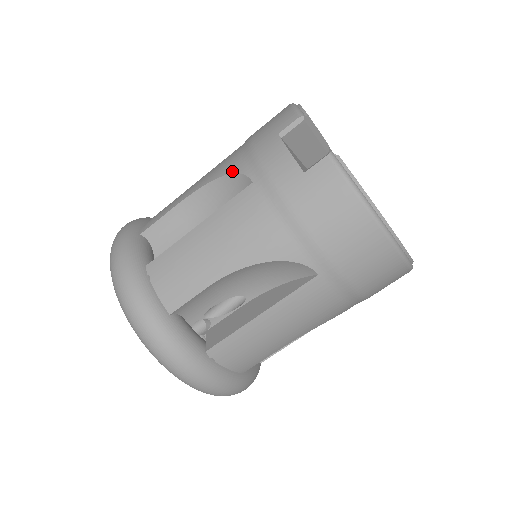
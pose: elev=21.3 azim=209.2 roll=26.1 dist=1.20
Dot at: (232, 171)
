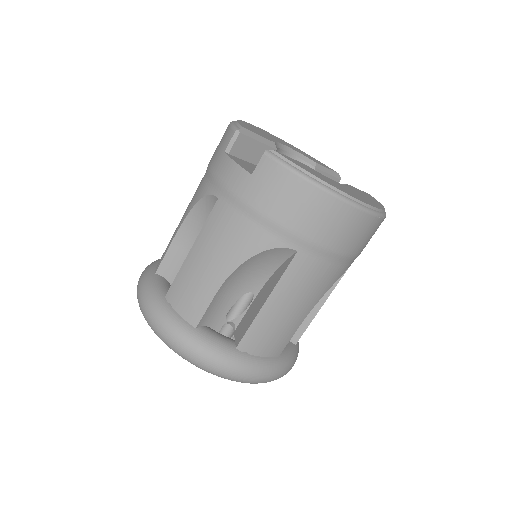
Dot at: (202, 196)
